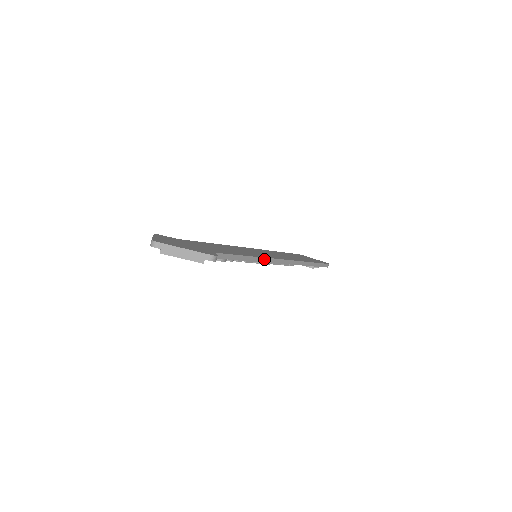
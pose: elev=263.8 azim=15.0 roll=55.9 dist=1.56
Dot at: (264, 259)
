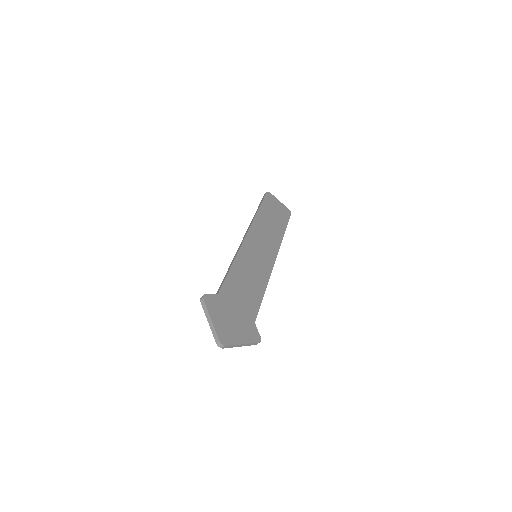
Dot at: (269, 278)
